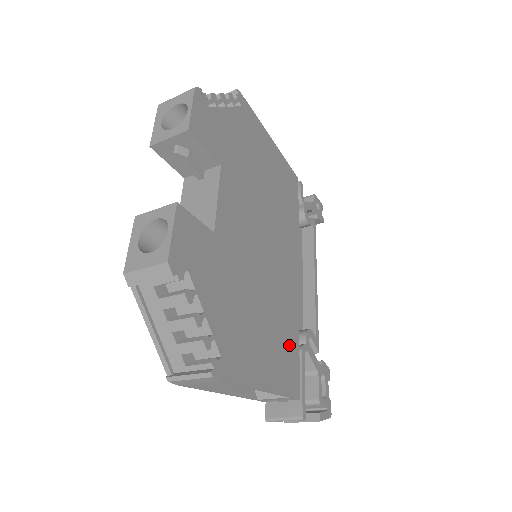
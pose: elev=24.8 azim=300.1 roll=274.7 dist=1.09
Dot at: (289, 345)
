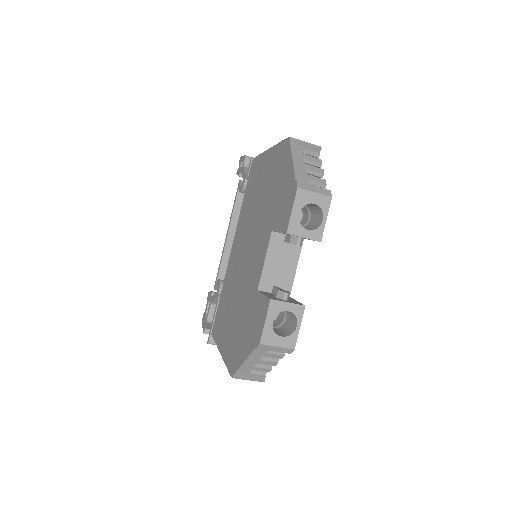
Dot at: occluded
